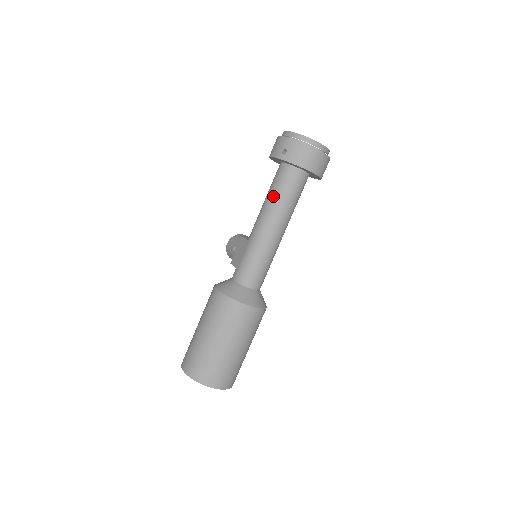
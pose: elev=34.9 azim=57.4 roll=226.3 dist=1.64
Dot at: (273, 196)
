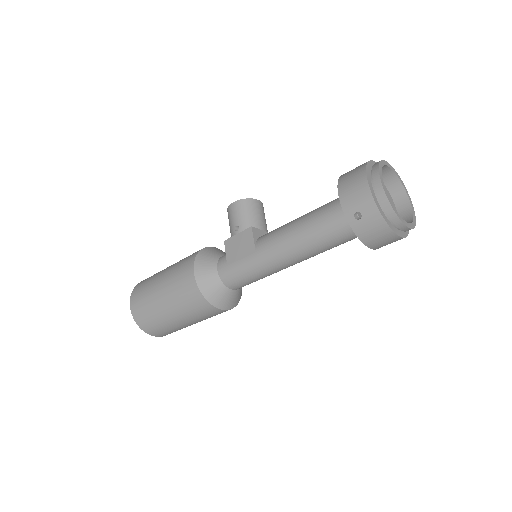
Dot at: (311, 235)
